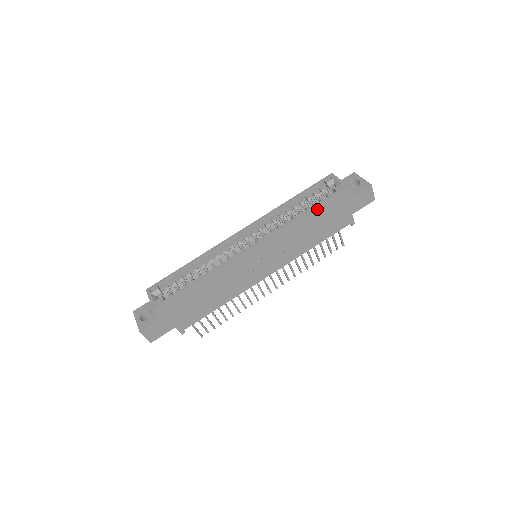
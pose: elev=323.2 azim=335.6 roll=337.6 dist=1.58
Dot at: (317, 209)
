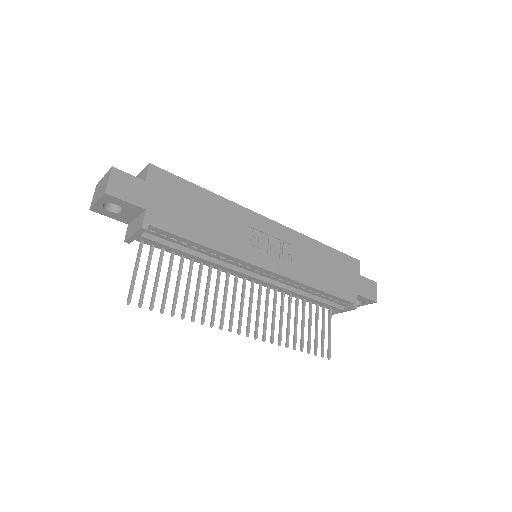
Dot at: (332, 252)
